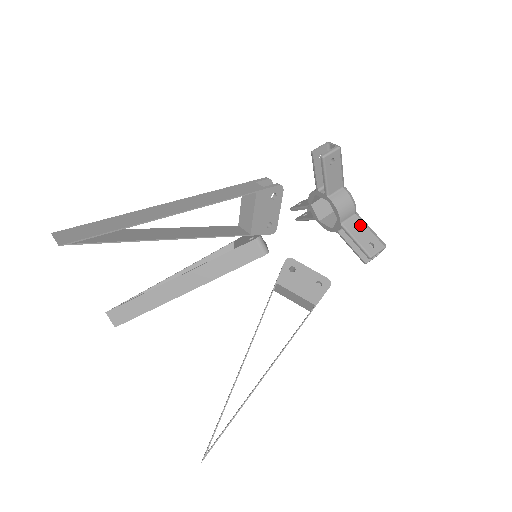
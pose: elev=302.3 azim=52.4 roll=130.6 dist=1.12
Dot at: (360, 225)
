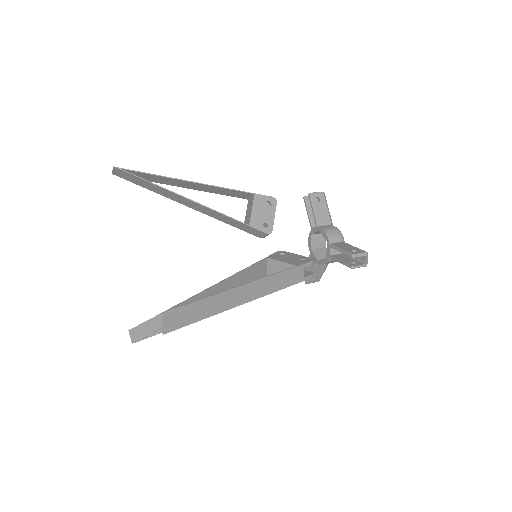
Dot at: (346, 245)
